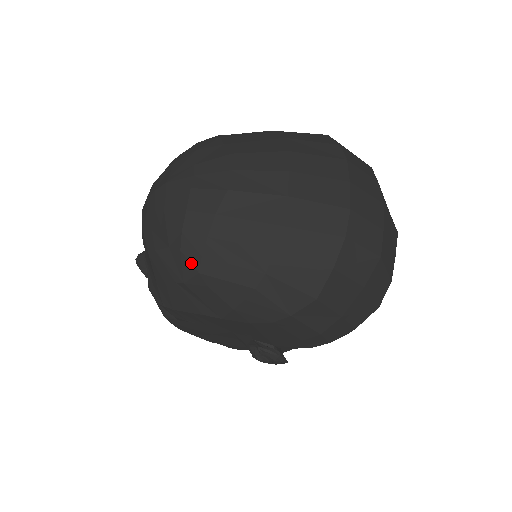
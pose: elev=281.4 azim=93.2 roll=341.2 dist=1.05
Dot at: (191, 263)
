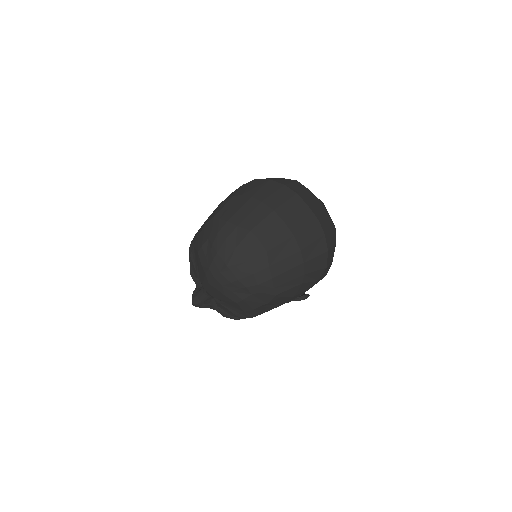
Dot at: (269, 294)
